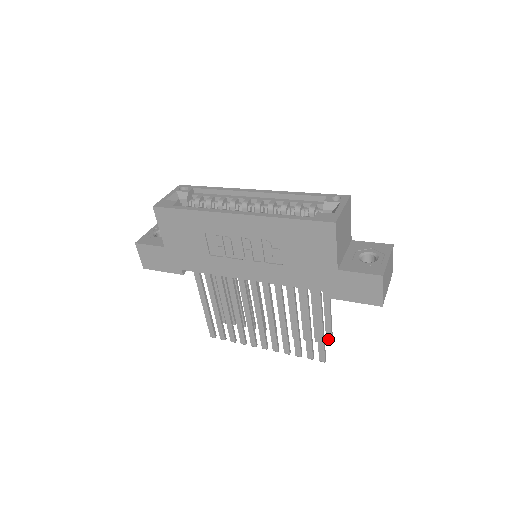
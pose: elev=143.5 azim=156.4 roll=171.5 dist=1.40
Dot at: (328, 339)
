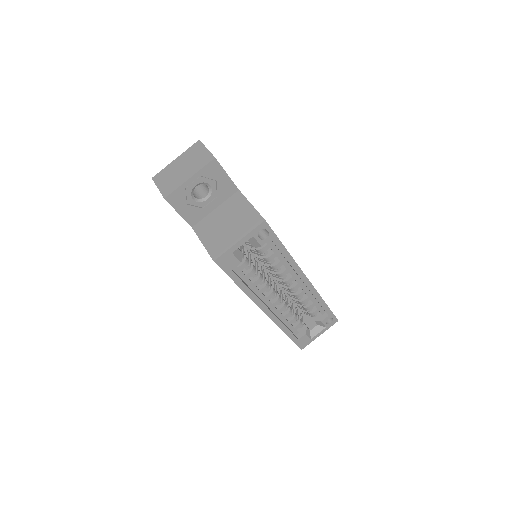
Dot at: occluded
